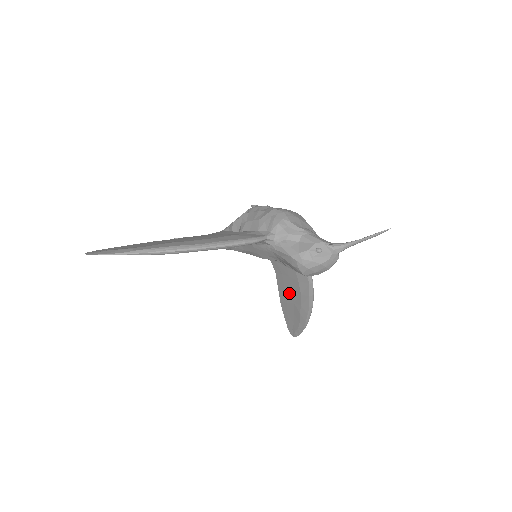
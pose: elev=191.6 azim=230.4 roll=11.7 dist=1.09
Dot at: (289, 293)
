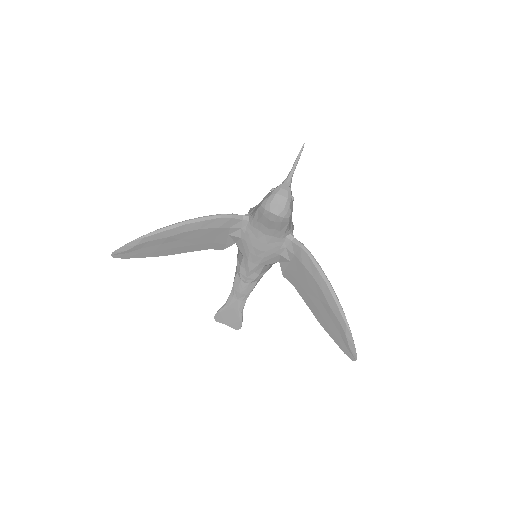
Dot at: (311, 293)
